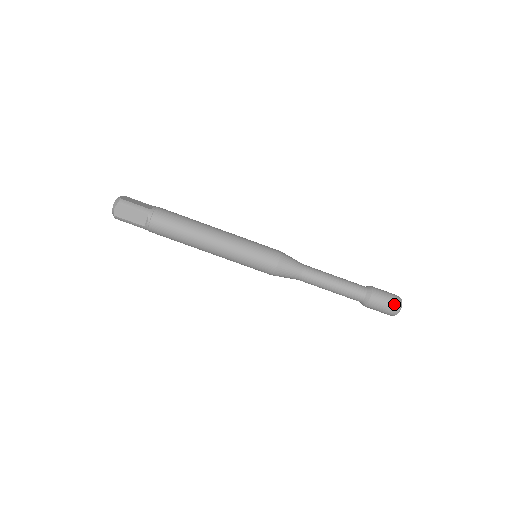
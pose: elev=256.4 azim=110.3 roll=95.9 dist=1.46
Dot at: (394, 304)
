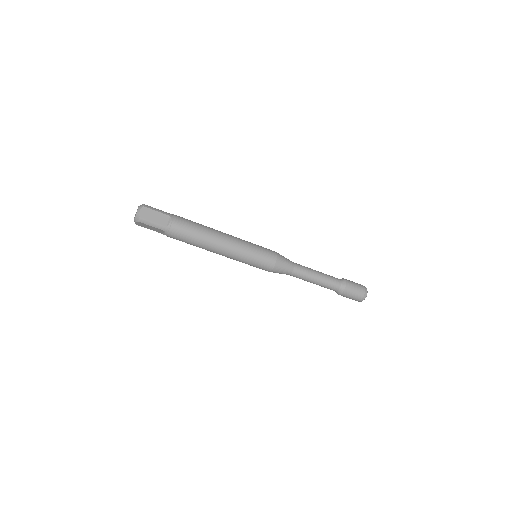
Dot at: (358, 299)
